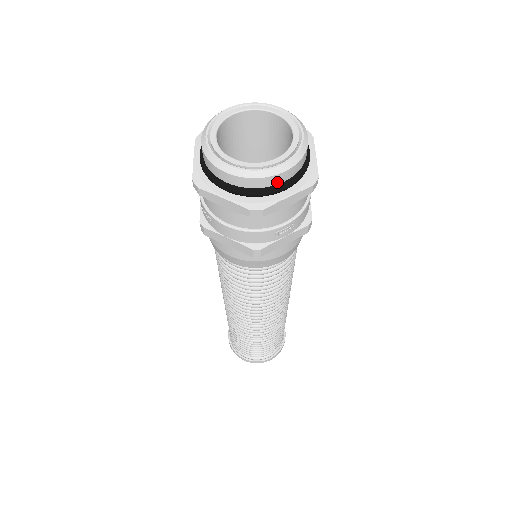
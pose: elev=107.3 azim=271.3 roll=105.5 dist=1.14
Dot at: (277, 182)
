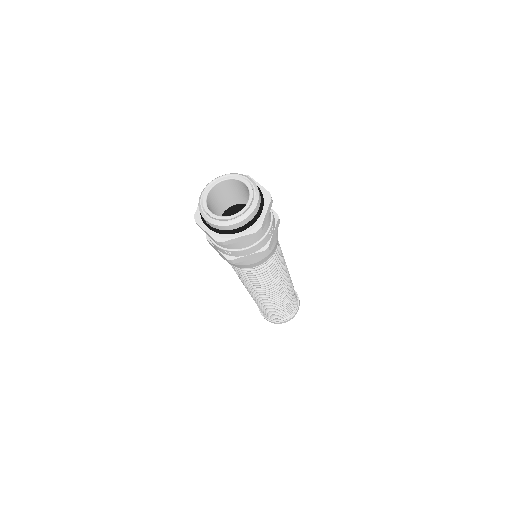
Dot at: (257, 210)
